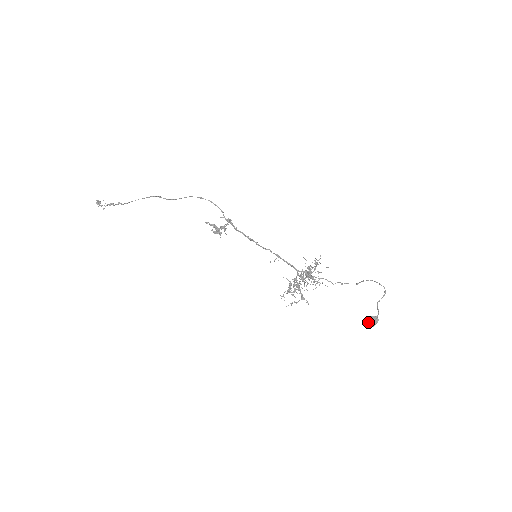
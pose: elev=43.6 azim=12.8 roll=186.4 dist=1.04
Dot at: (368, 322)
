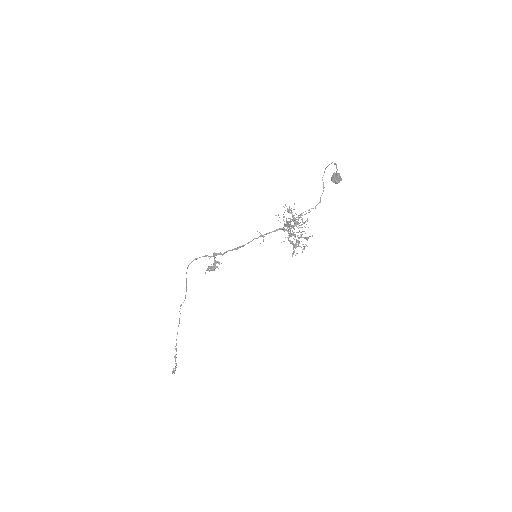
Dot at: (333, 182)
